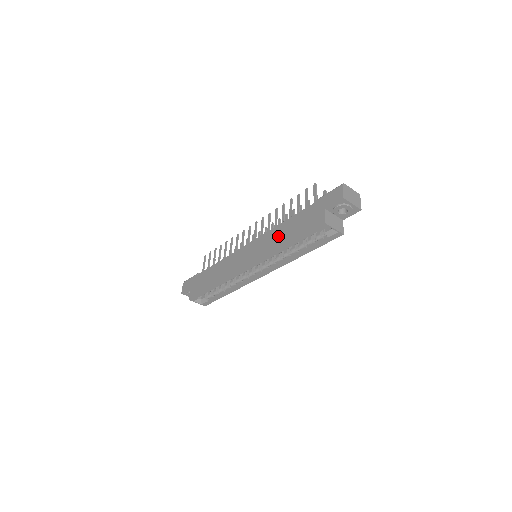
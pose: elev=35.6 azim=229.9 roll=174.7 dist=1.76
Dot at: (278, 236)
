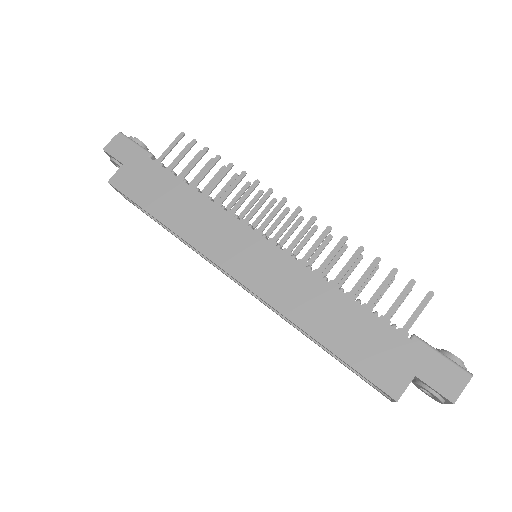
Dot at: (316, 304)
